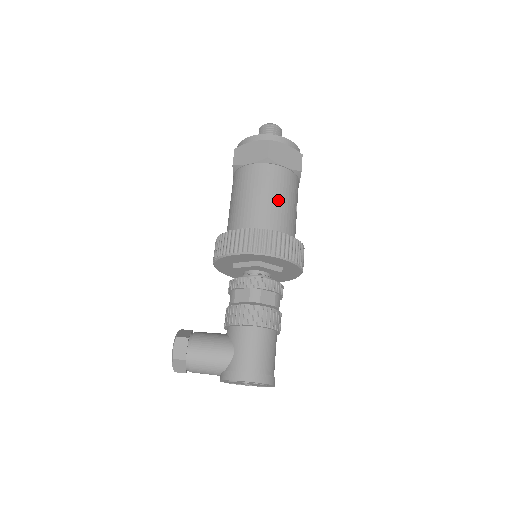
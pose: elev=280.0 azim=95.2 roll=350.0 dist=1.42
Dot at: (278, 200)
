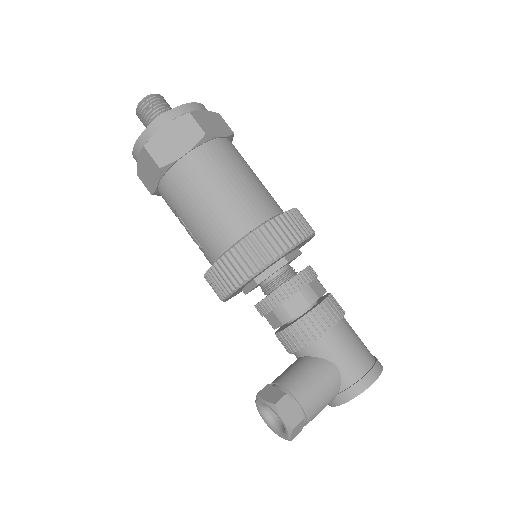
Dot at: (249, 178)
